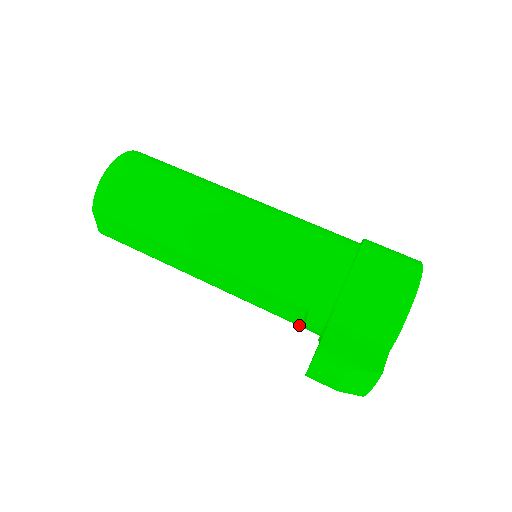
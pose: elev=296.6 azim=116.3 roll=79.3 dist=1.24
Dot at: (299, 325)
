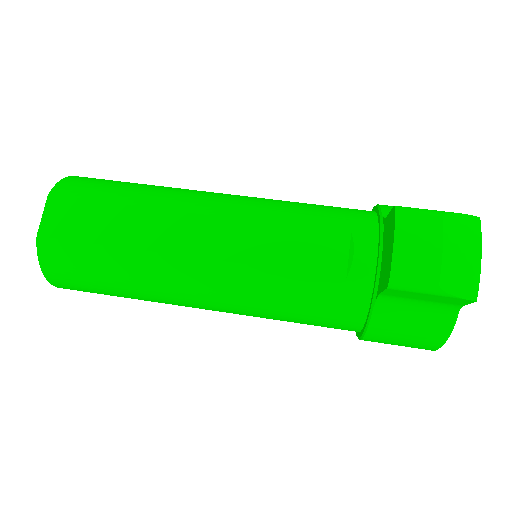
Dot at: (343, 277)
